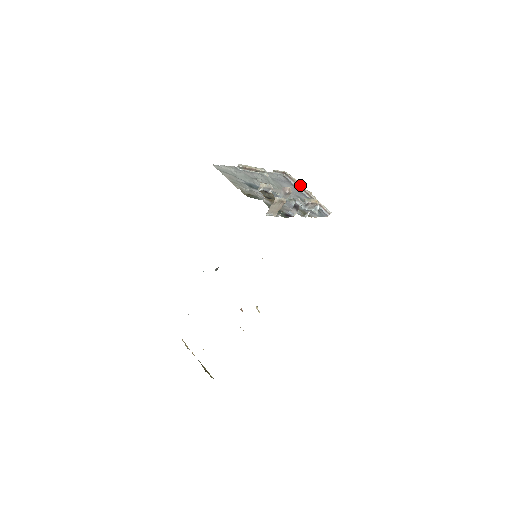
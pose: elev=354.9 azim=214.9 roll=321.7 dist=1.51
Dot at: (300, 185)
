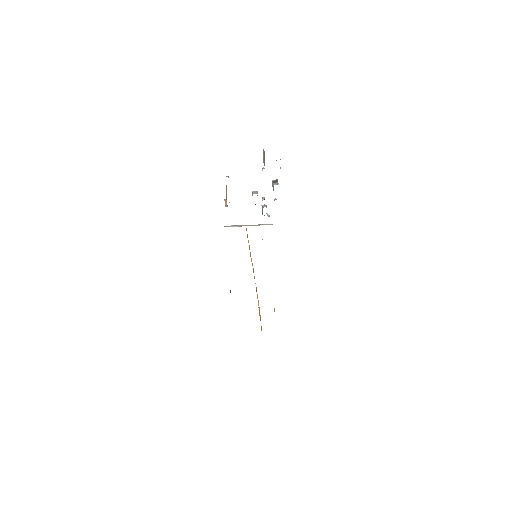
Dot at: (240, 225)
